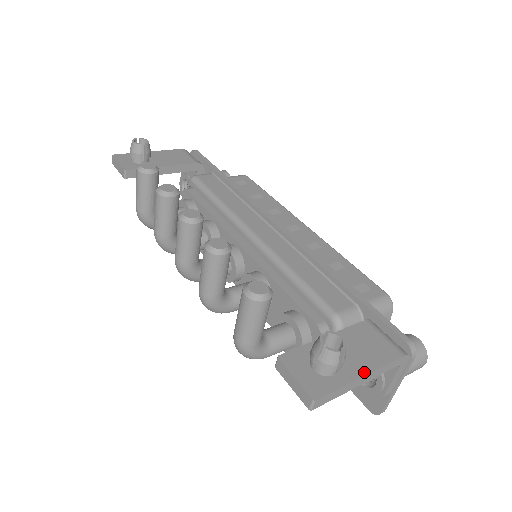
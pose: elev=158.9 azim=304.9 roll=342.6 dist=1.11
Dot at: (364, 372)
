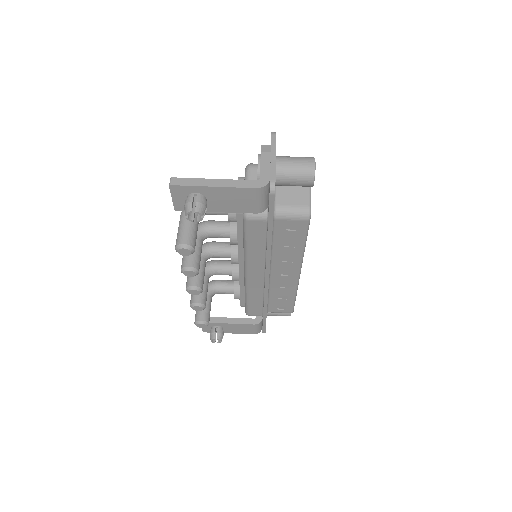
Dot at: occluded
